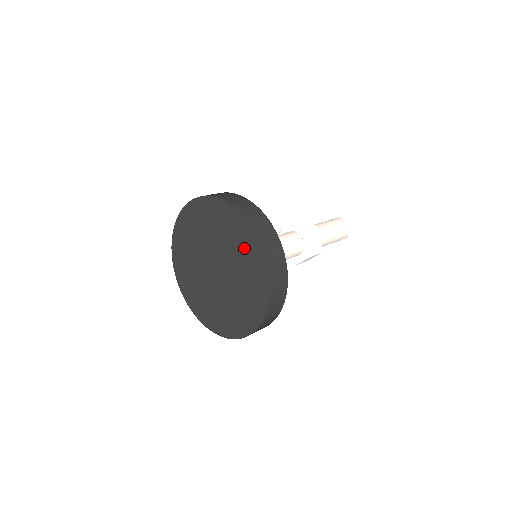
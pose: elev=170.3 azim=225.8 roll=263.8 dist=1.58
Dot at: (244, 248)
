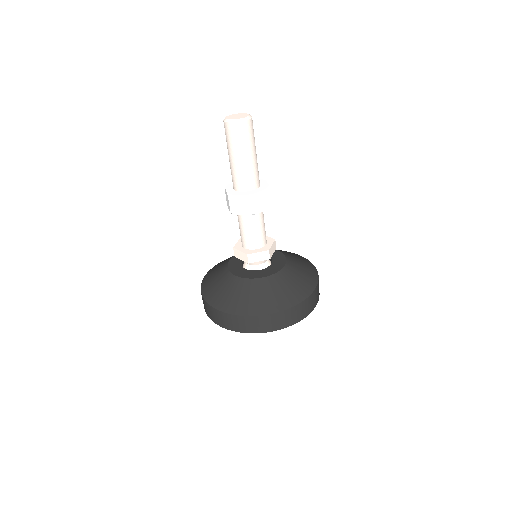
Dot at: occluded
